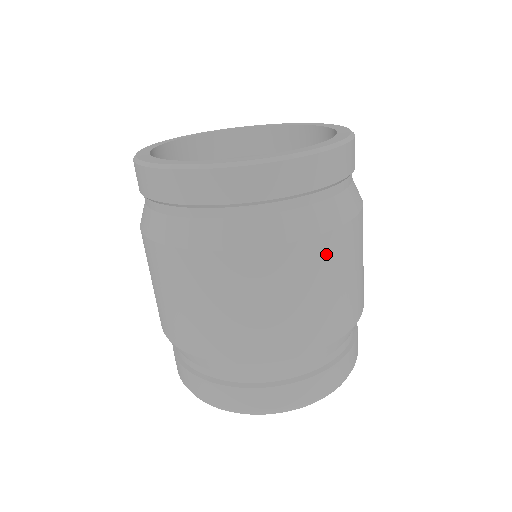
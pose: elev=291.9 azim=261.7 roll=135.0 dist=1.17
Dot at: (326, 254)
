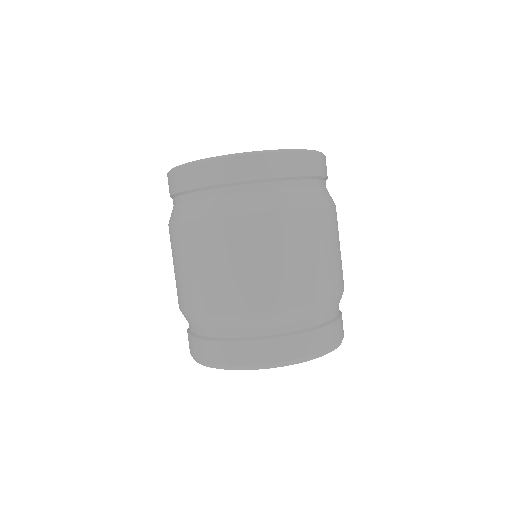
Dot at: (335, 220)
